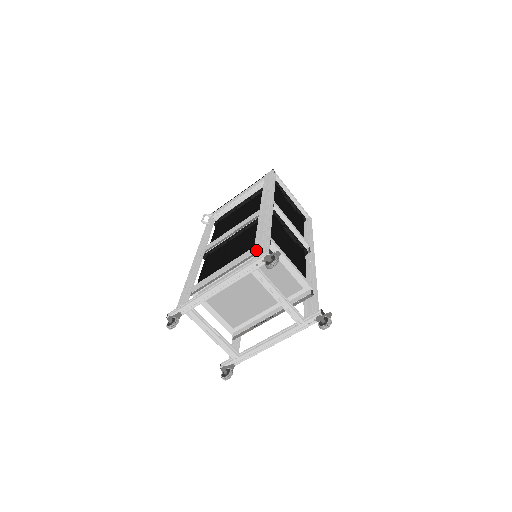
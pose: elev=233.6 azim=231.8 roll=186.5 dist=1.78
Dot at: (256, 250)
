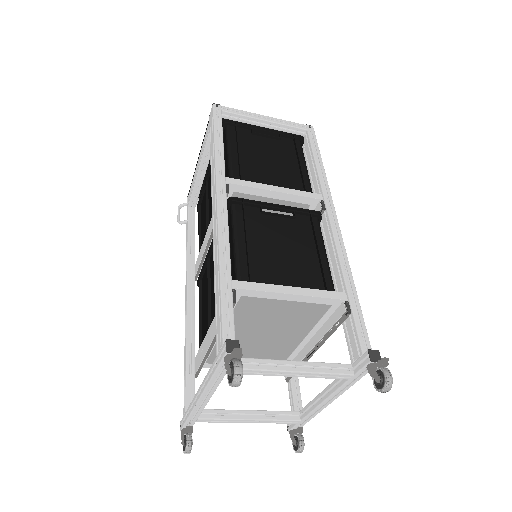
Dot at: occluded
